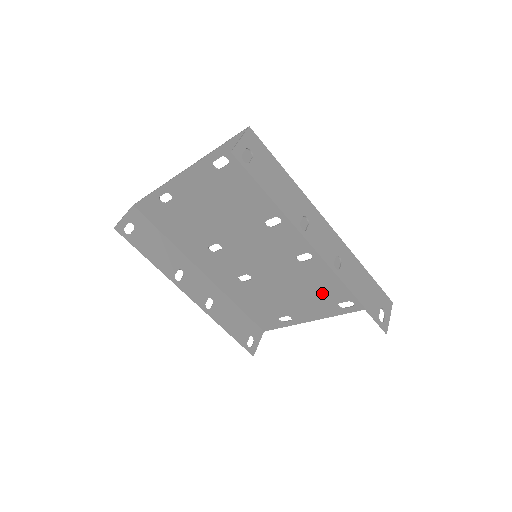
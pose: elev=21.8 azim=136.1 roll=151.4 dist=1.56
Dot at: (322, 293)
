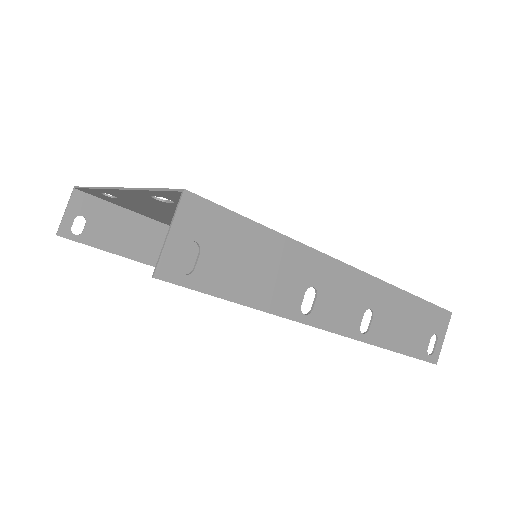
Dot at: occluded
